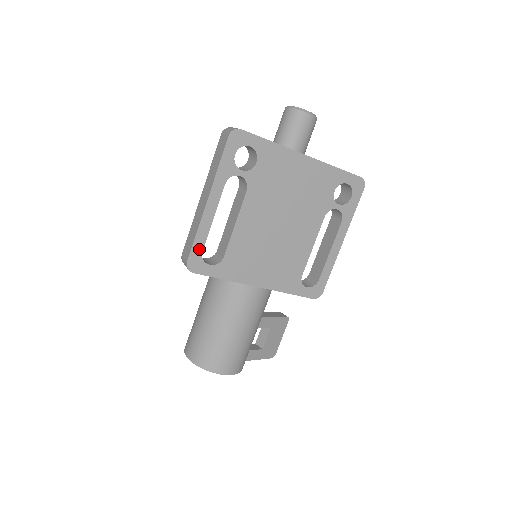
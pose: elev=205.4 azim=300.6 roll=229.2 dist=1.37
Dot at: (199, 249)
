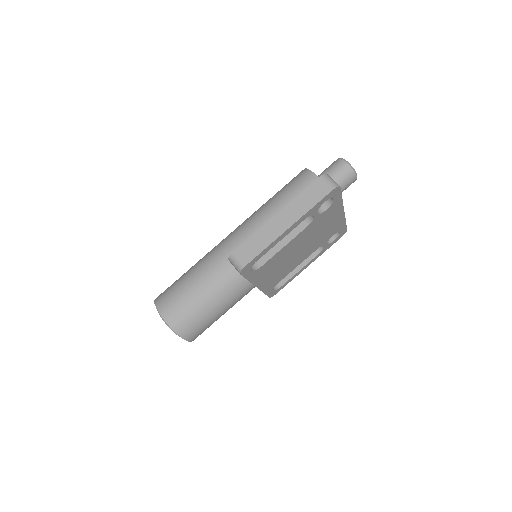
Dot at: (257, 259)
